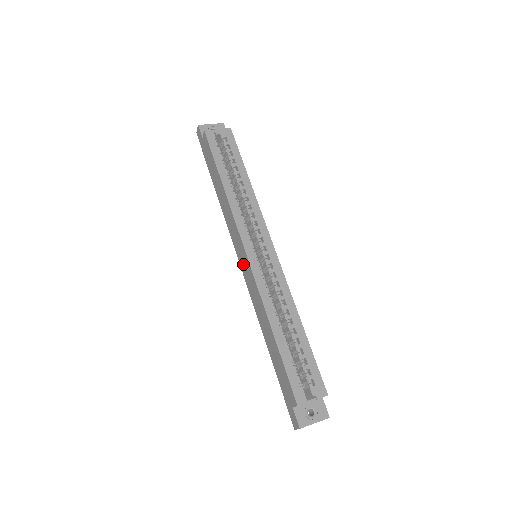
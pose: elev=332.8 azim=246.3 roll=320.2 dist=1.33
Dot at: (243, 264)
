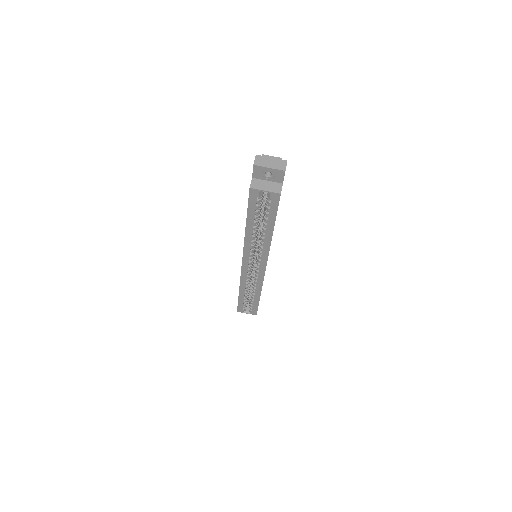
Dot at: occluded
